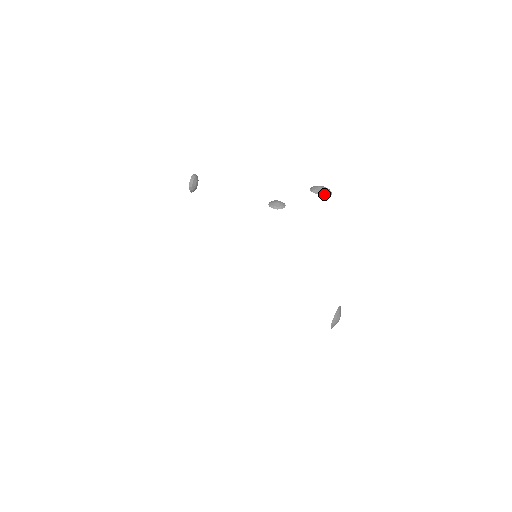
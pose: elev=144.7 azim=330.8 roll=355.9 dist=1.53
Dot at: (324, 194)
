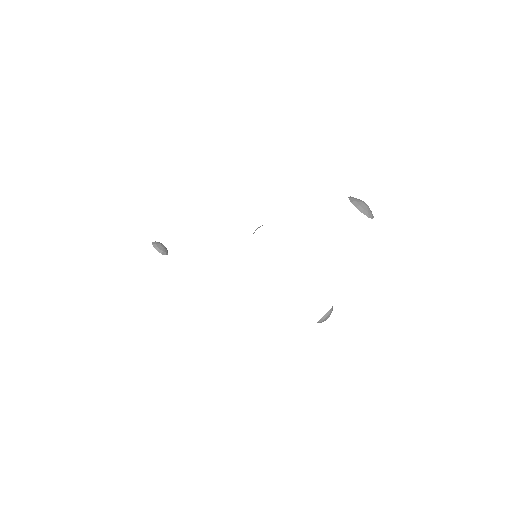
Dot at: occluded
